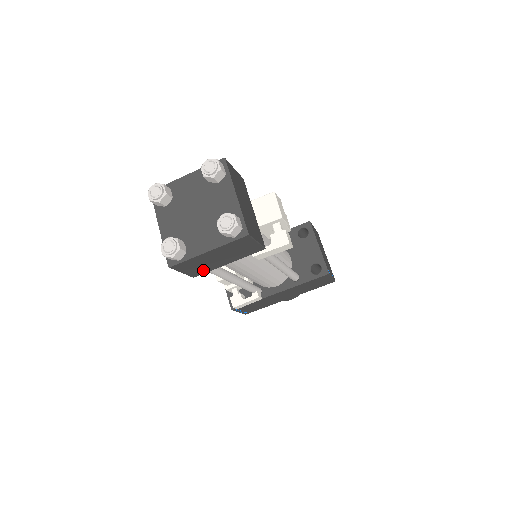
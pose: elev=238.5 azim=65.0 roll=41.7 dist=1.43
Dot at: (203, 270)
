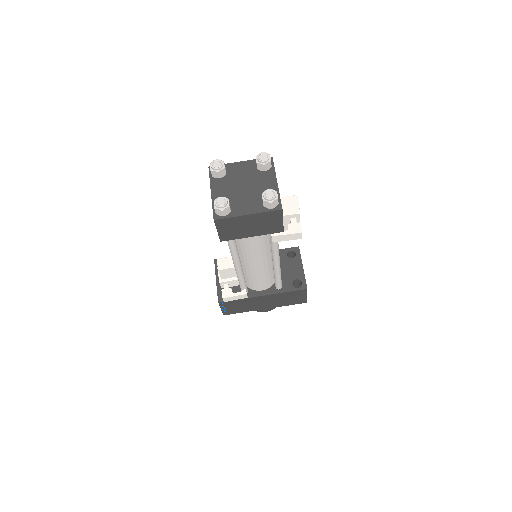
Dot at: (232, 236)
